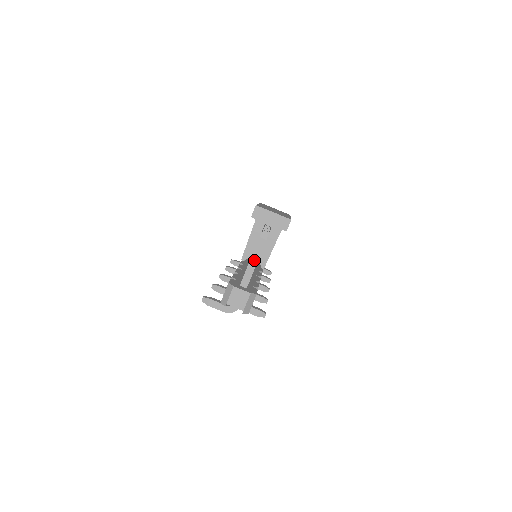
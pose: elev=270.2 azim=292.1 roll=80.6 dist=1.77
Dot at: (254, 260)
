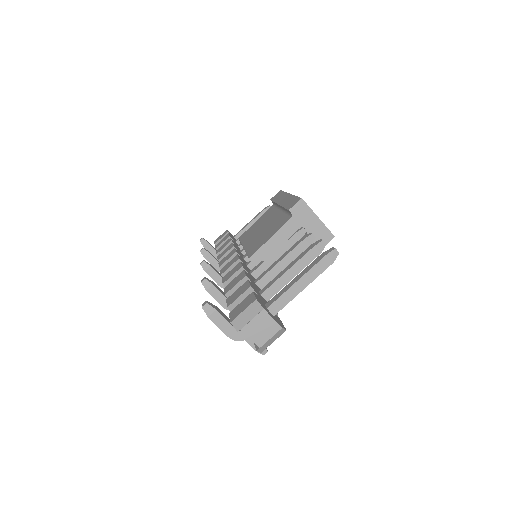
Dot at: (303, 282)
